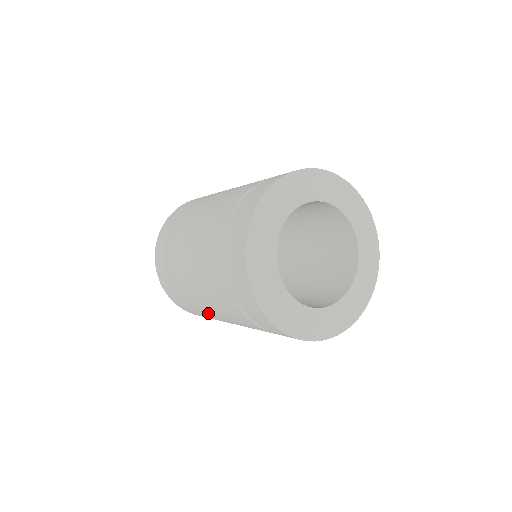
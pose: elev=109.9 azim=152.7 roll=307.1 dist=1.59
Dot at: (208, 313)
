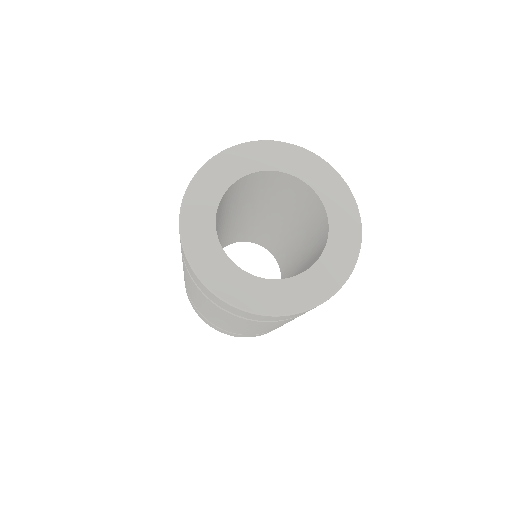
Dot at: (197, 304)
